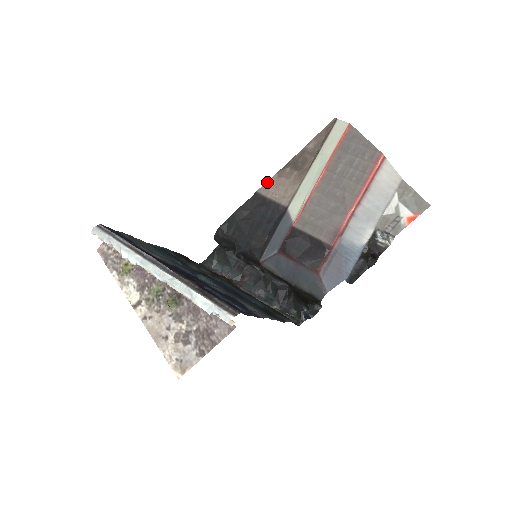
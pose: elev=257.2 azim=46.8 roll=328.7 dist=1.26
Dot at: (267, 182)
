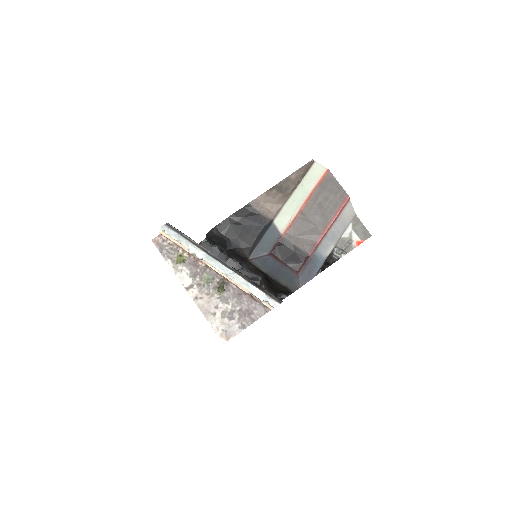
Dot at: (257, 197)
